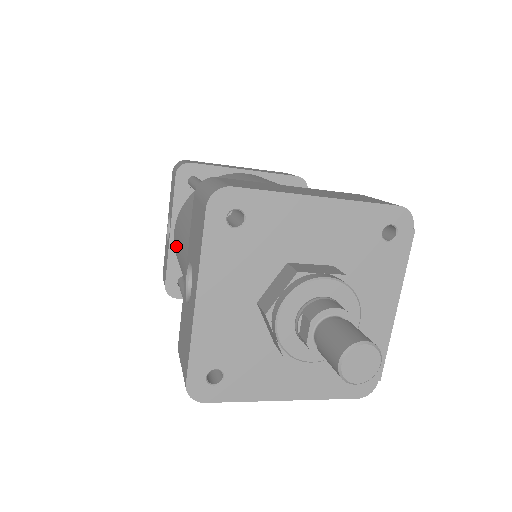
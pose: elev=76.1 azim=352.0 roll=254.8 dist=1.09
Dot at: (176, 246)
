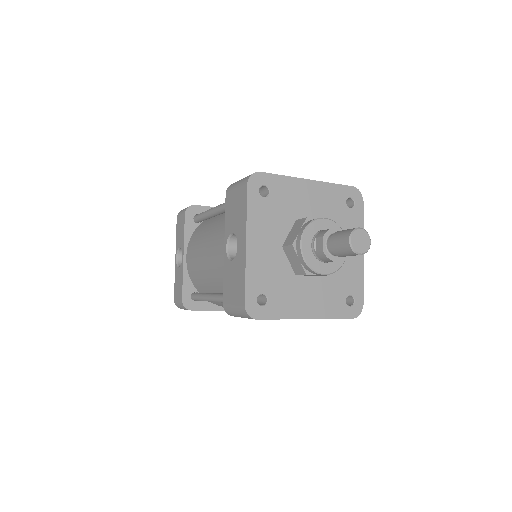
Dot at: (193, 261)
